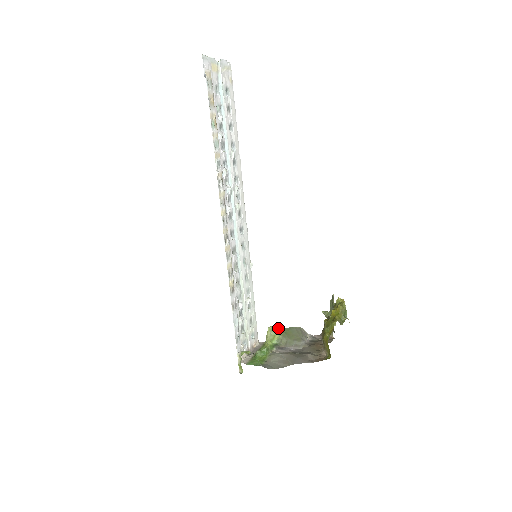
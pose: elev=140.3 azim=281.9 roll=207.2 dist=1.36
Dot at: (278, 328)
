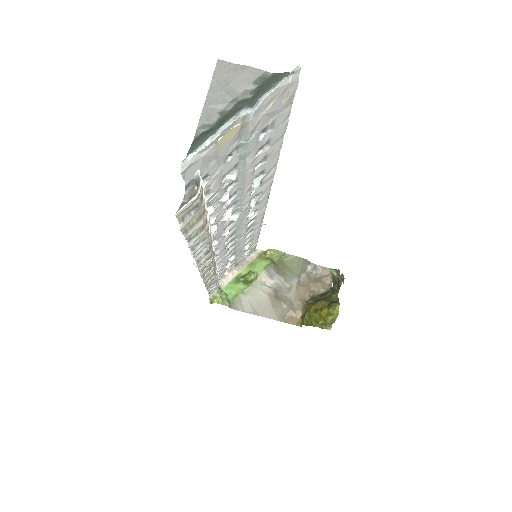
Dot at: (278, 256)
